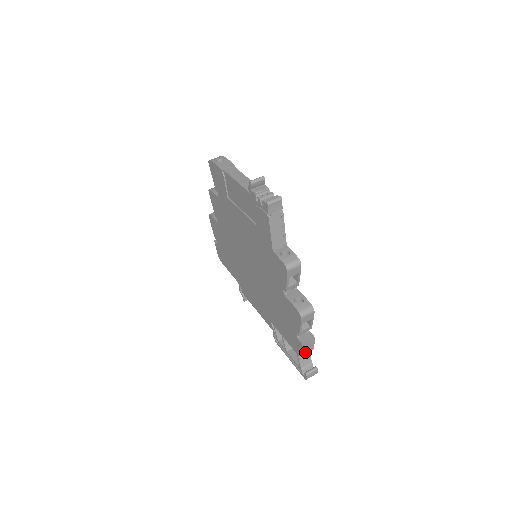
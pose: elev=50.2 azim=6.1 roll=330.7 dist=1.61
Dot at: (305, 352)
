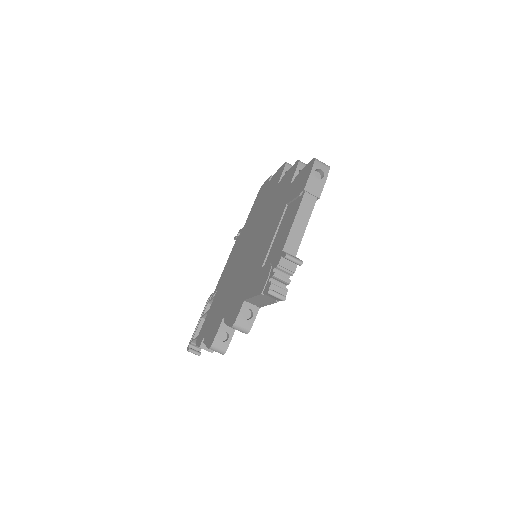
Dot at: occluded
